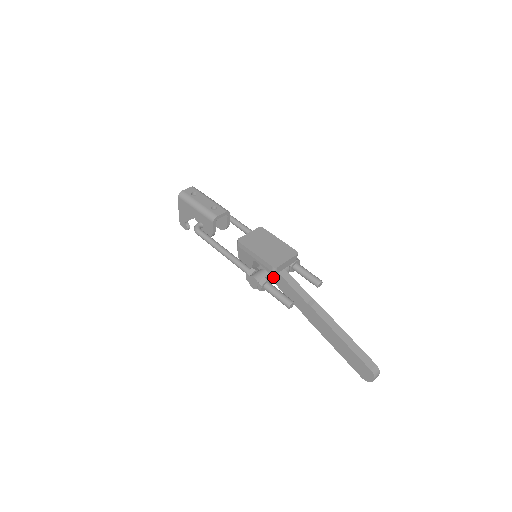
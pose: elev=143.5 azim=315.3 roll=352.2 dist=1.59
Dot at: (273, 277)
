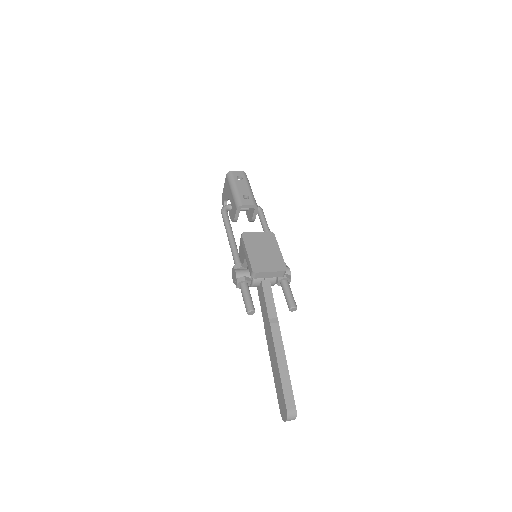
Dot at: (254, 280)
